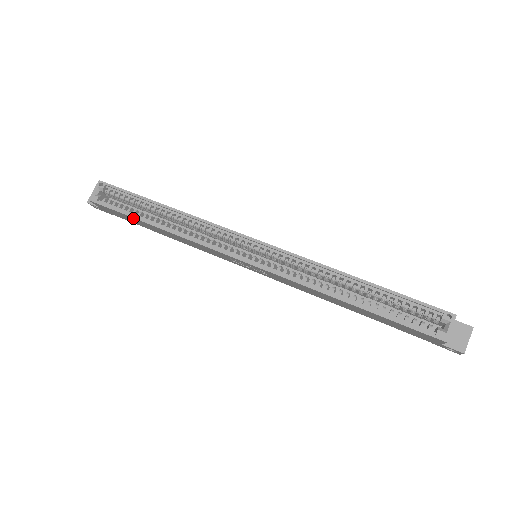
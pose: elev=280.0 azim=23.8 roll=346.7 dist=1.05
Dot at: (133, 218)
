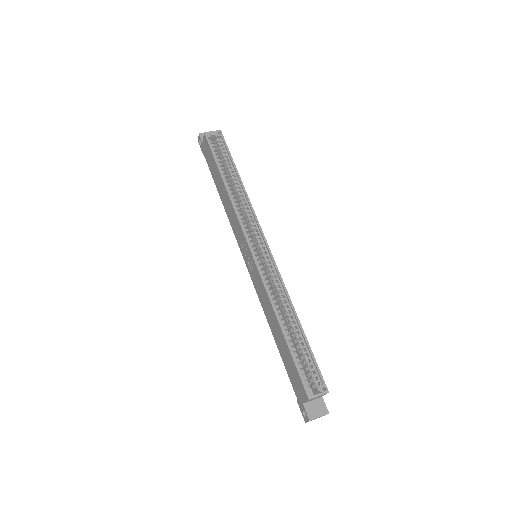
Dot at: (217, 166)
